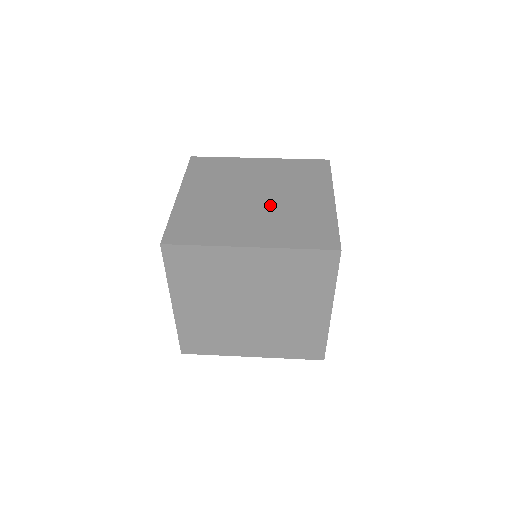
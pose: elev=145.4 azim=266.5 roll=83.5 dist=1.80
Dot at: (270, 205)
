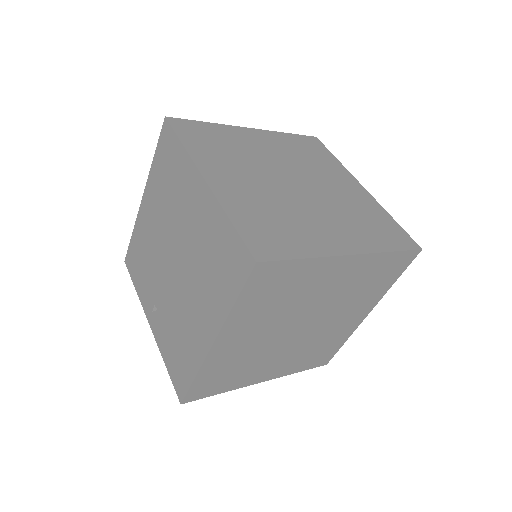
Dot at: (319, 195)
